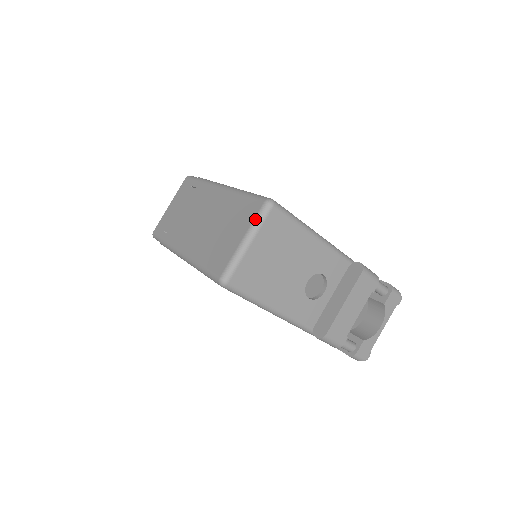
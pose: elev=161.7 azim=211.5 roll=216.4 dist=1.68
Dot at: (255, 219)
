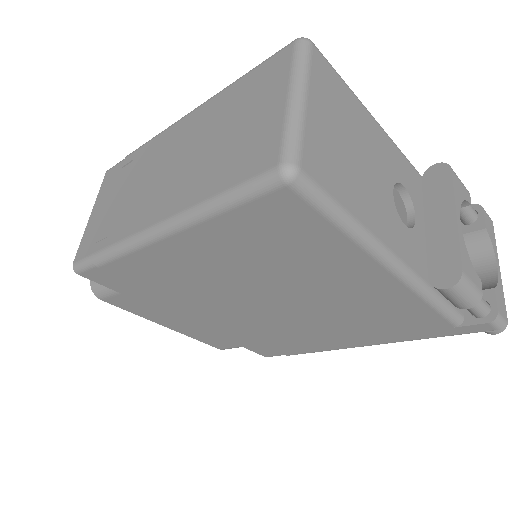
Dot at: (293, 64)
